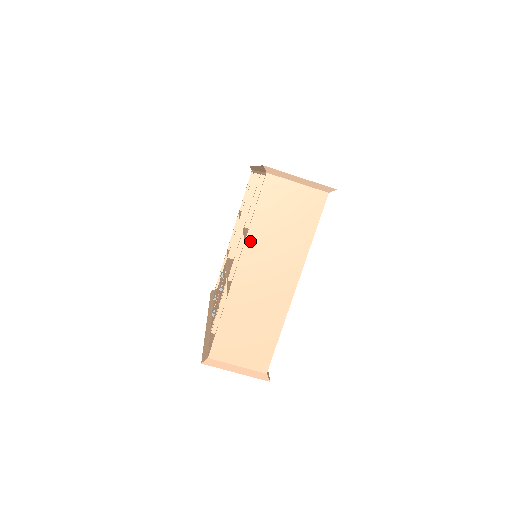
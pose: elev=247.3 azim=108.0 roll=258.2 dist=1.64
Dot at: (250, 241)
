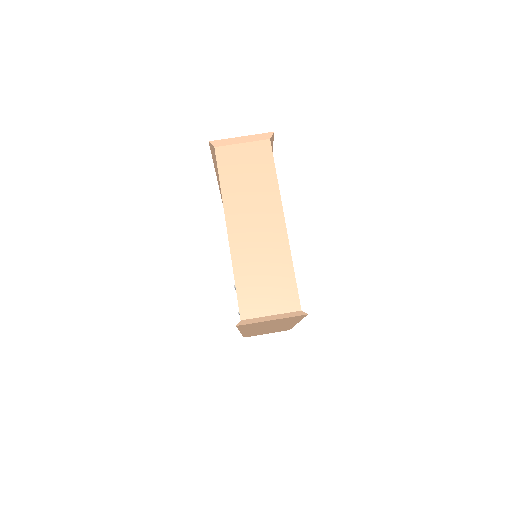
Dot at: (227, 203)
